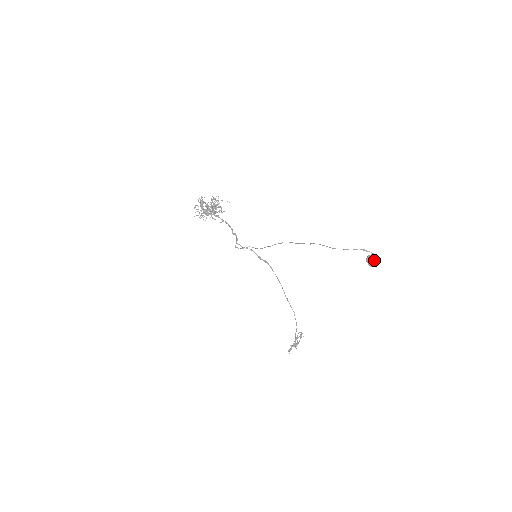
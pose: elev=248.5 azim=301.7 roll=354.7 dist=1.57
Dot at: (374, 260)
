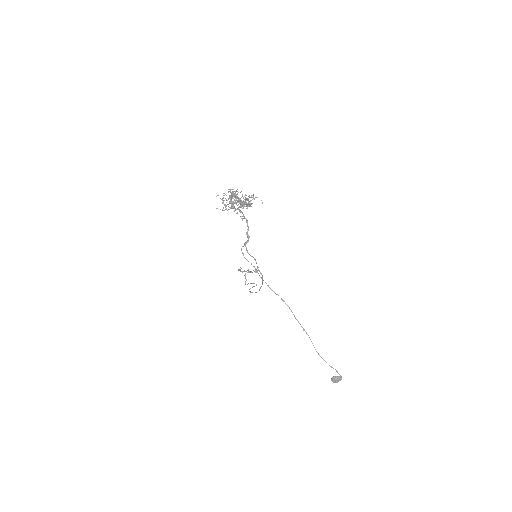
Dot at: (337, 382)
